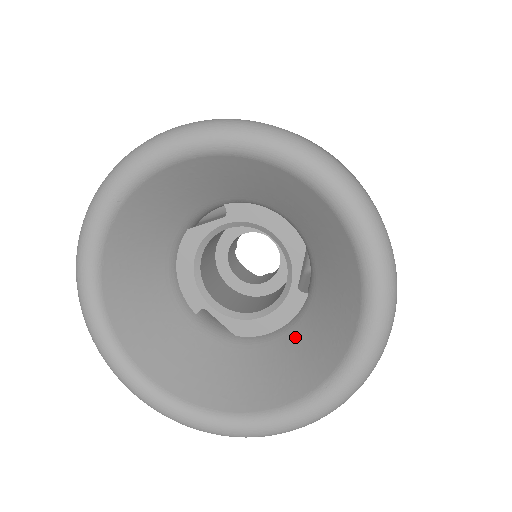
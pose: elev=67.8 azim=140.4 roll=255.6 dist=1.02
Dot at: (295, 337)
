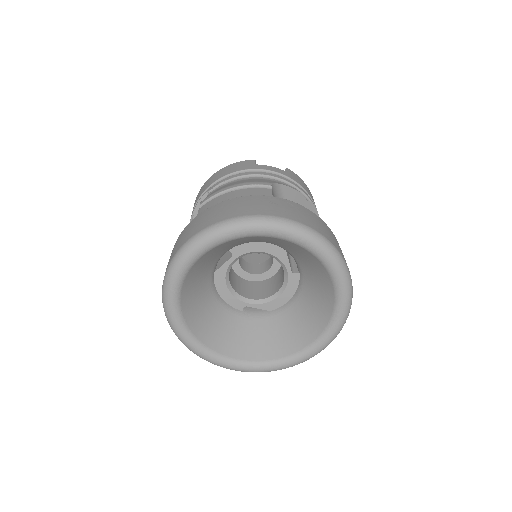
Dot at: (304, 299)
